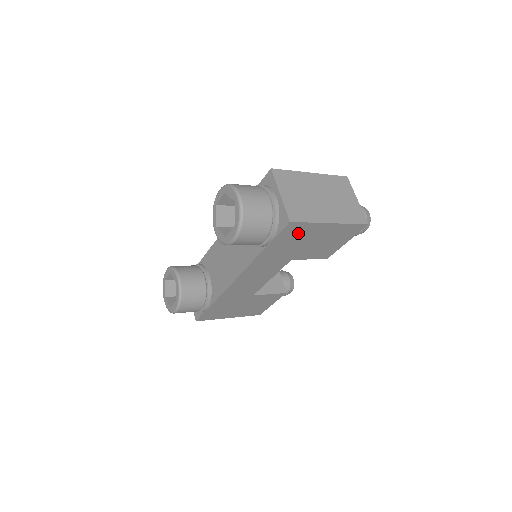
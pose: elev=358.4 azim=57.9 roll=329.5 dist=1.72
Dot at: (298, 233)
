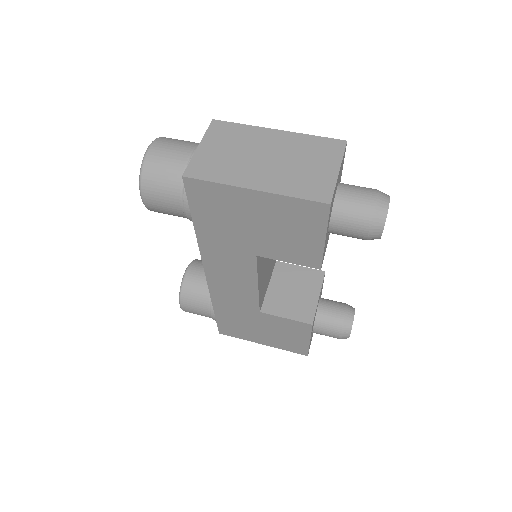
Dot at: (217, 202)
